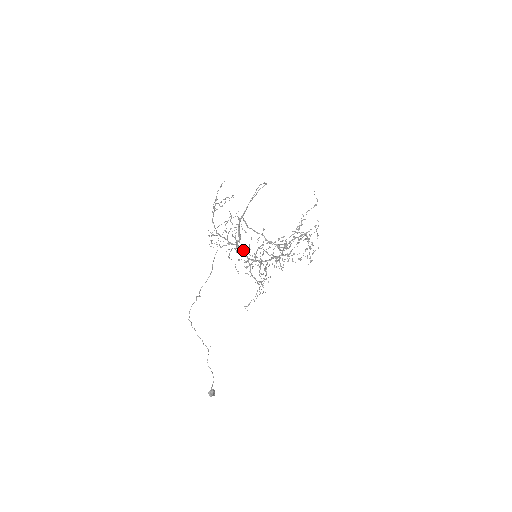
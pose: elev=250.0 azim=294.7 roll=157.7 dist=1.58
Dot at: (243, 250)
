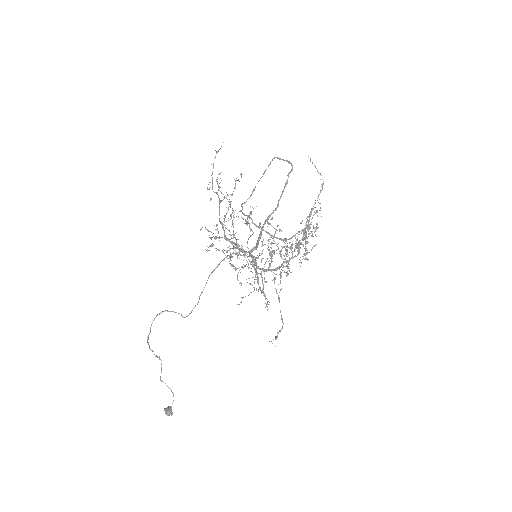
Dot at: (254, 257)
